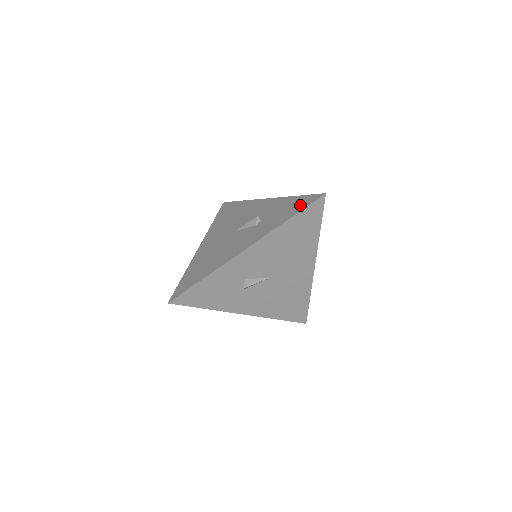
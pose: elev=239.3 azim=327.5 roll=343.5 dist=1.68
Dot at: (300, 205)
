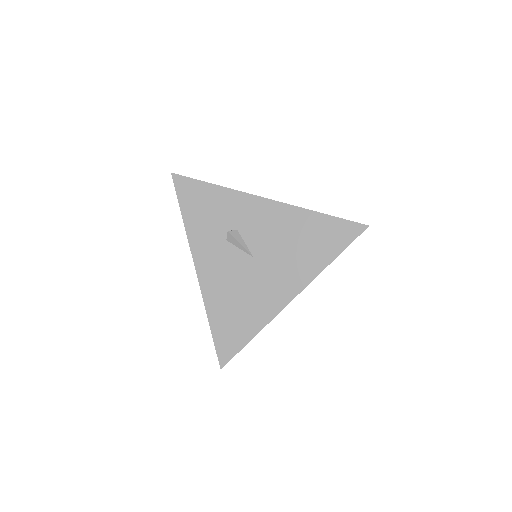
Dot at: occluded
